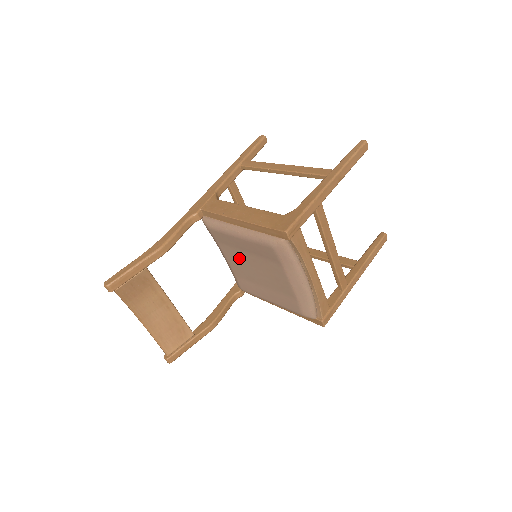
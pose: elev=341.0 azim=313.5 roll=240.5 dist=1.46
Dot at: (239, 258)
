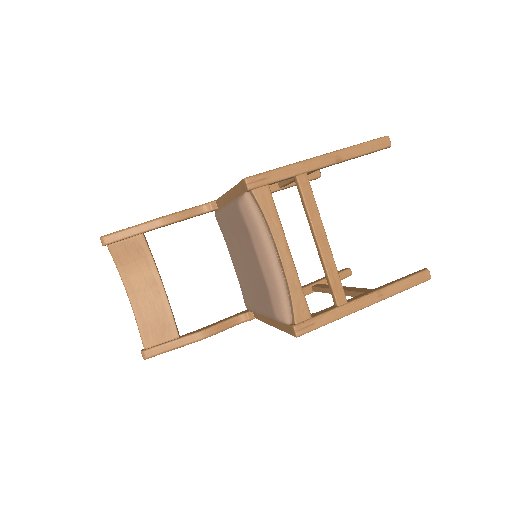
Dot at: (235, 250)
